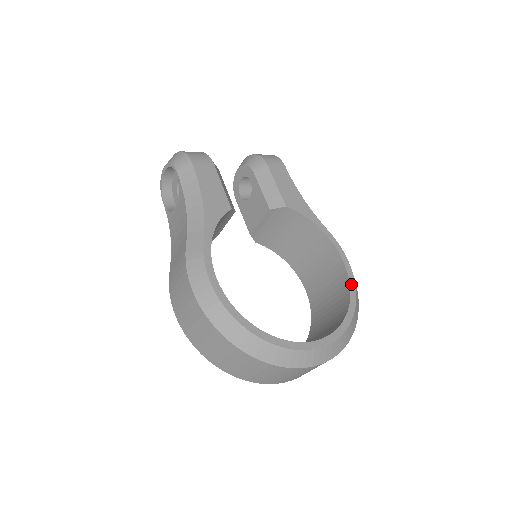
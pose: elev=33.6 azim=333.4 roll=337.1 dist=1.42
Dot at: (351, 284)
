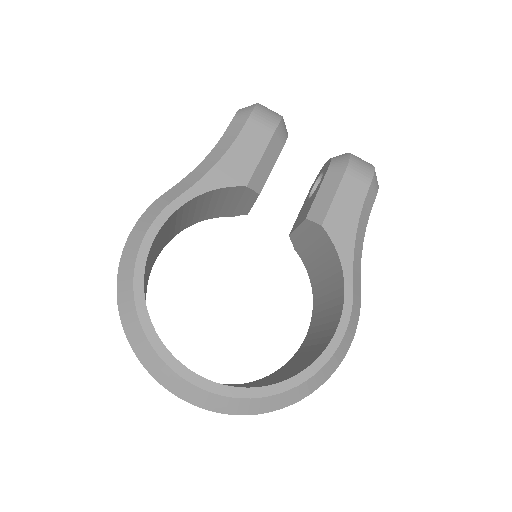
Dot at: (319, 360)
